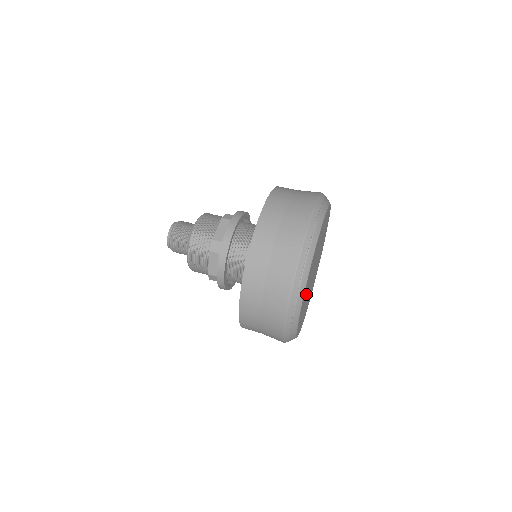
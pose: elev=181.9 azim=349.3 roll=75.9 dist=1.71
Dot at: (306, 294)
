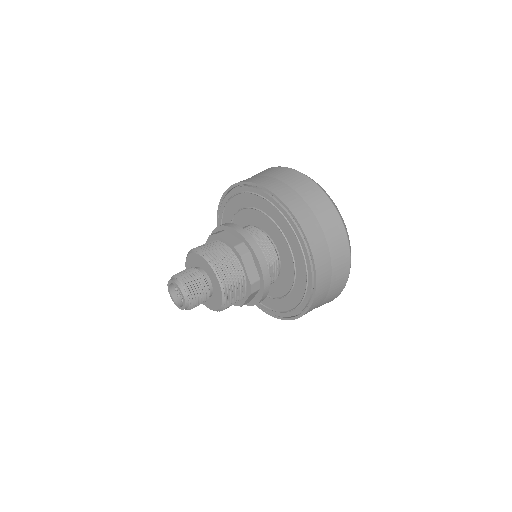
Dot at: occluded
